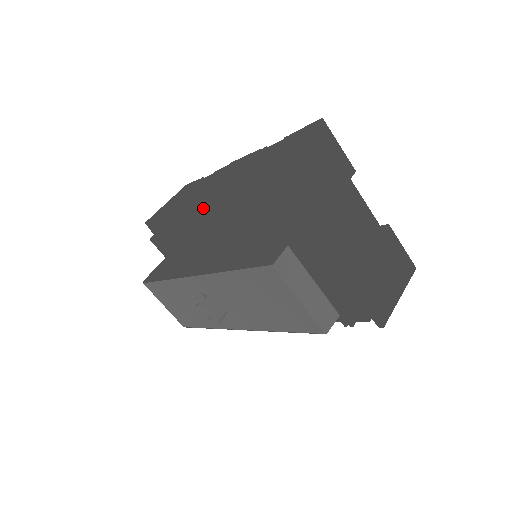
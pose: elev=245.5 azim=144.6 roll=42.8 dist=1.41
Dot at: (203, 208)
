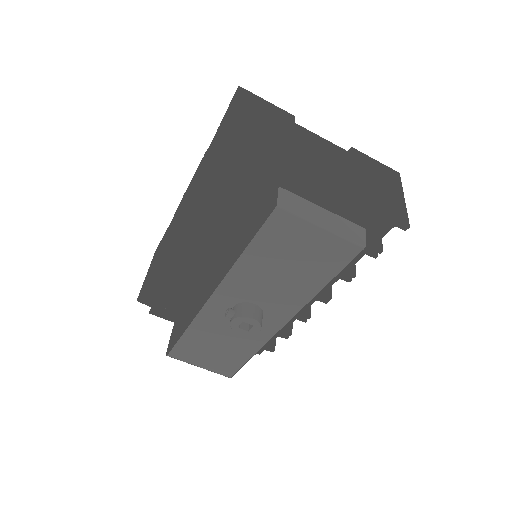
Dot at: (182, 234)
